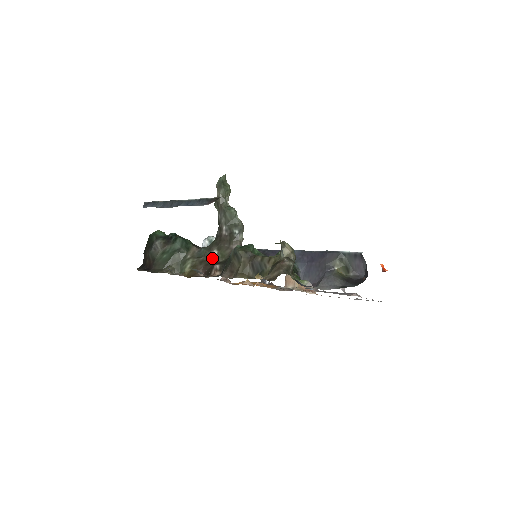
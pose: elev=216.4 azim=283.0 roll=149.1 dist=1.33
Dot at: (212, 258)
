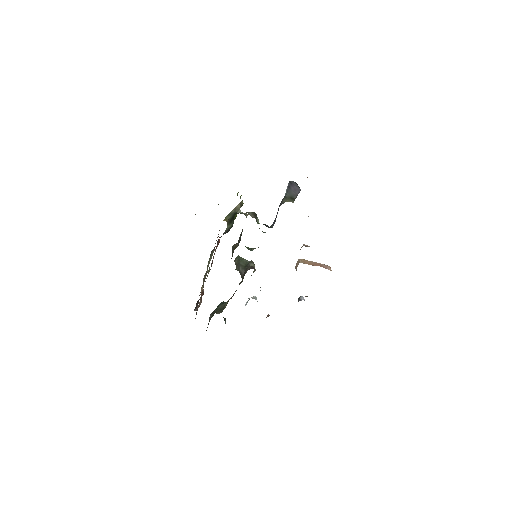
Dot at: occluded
